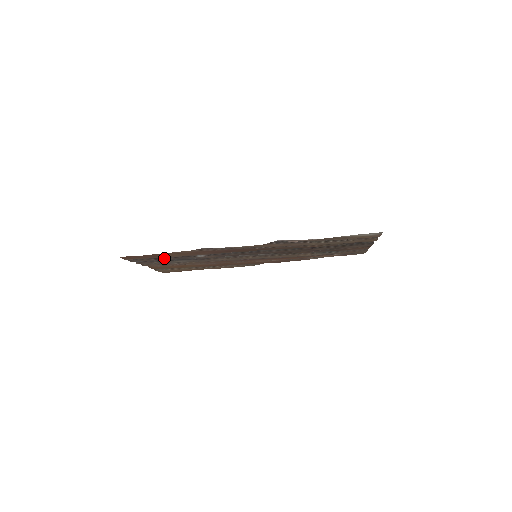
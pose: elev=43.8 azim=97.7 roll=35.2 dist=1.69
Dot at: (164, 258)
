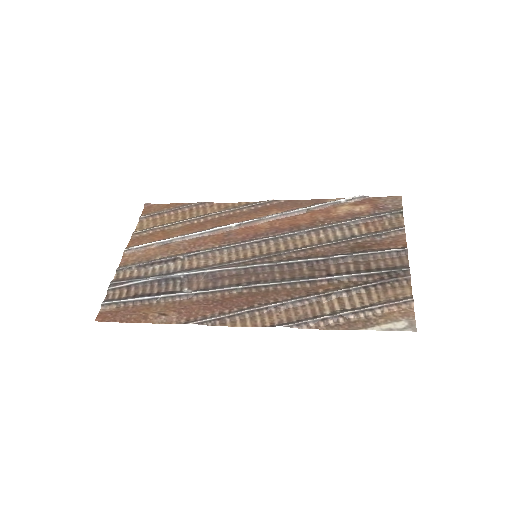
Dot at: (145, 293)
